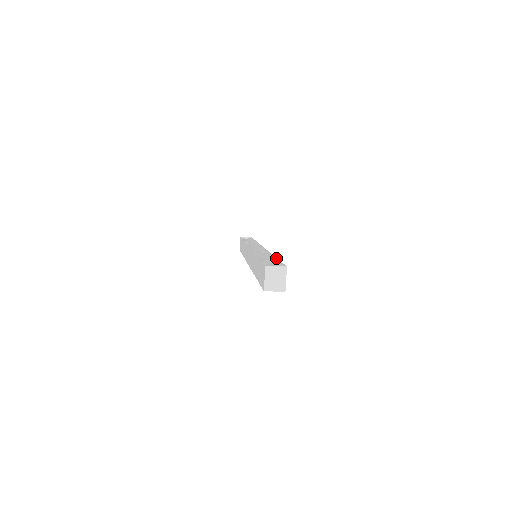
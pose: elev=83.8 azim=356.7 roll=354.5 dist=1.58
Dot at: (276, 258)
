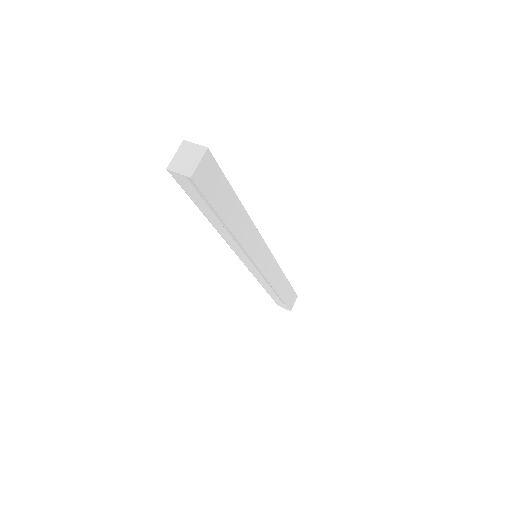
Dot at: (234, 192)
